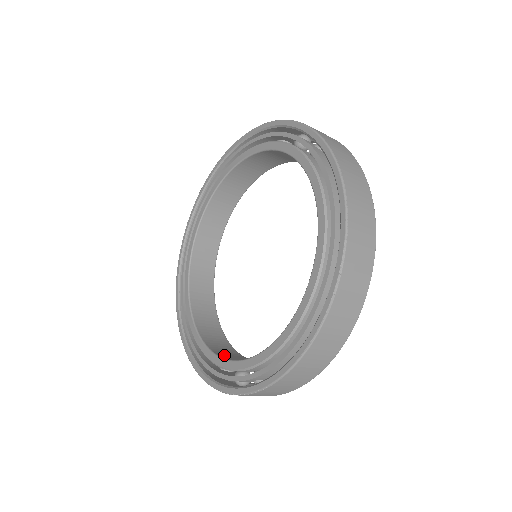
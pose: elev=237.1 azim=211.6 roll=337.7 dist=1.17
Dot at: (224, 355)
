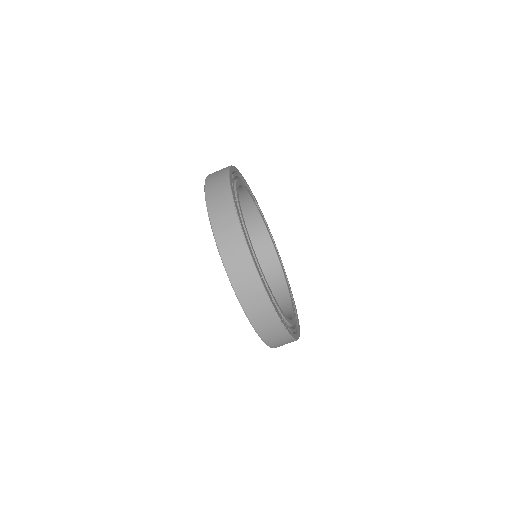
Dot at: occluded
